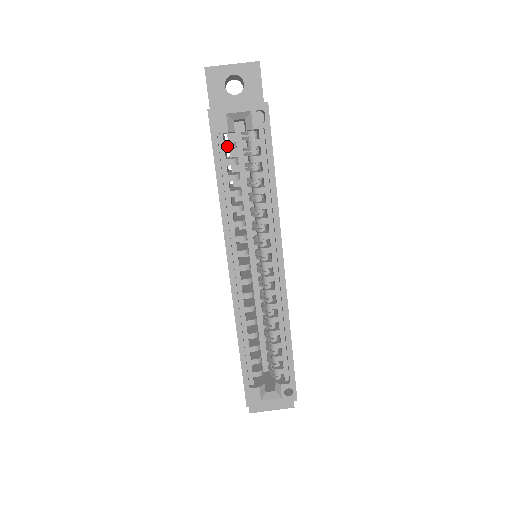
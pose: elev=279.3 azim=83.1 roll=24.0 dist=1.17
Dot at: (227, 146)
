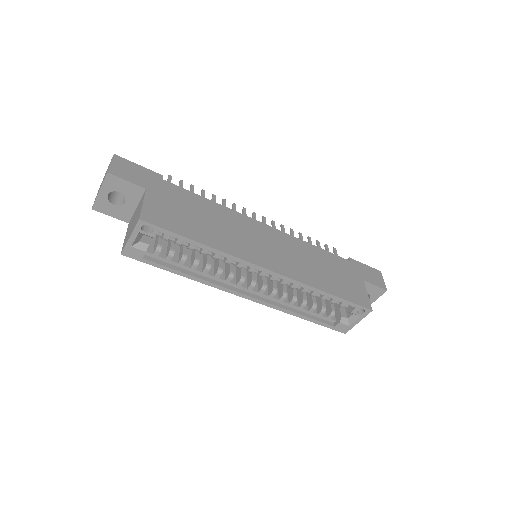
Dot at: (156, 253)
